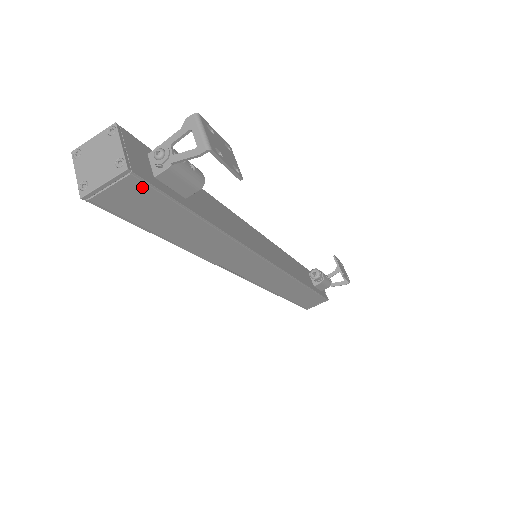
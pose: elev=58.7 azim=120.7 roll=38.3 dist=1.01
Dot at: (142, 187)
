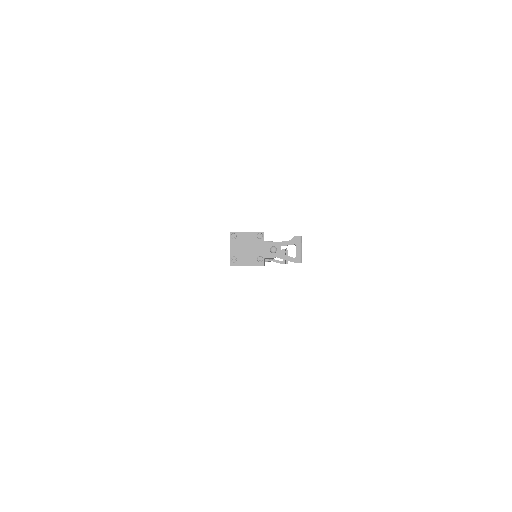
Dot at: occluded
